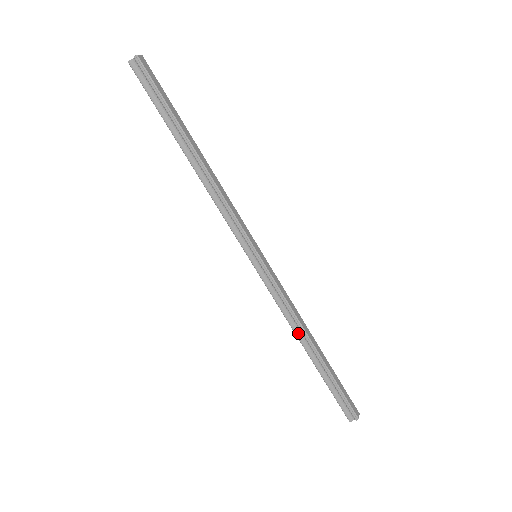
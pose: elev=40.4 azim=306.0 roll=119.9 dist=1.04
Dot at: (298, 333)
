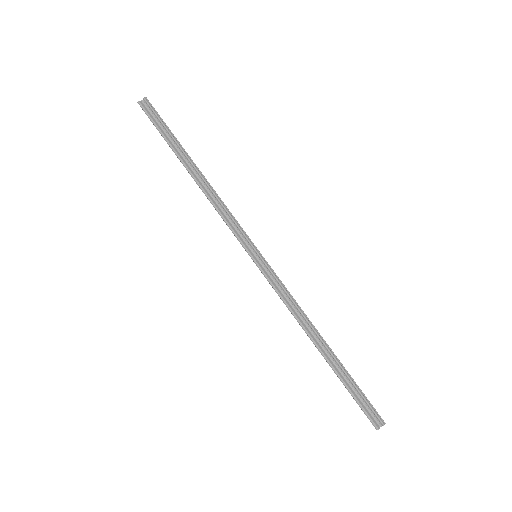
Dot at: (307, 329)
